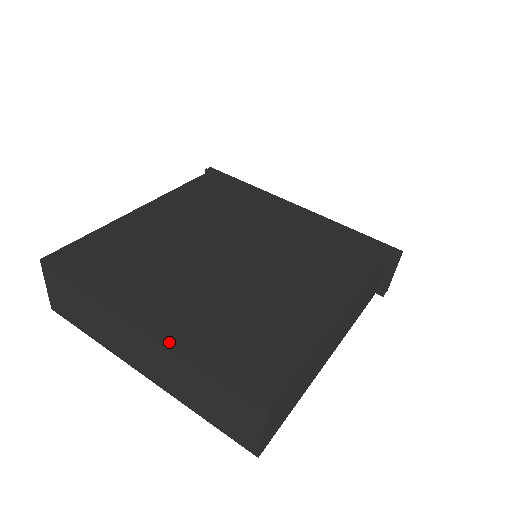
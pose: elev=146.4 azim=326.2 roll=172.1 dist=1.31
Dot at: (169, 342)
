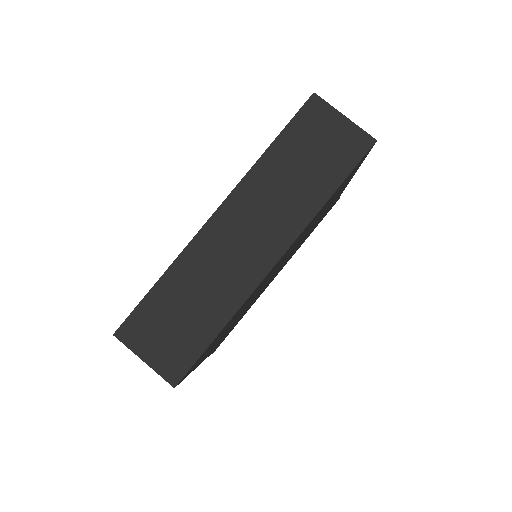
Dot at: (239, 183)
